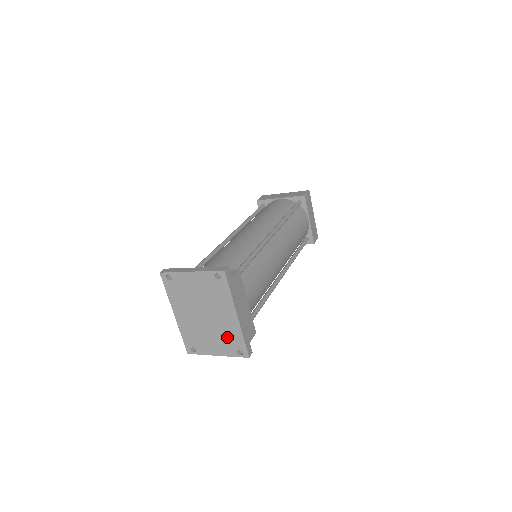
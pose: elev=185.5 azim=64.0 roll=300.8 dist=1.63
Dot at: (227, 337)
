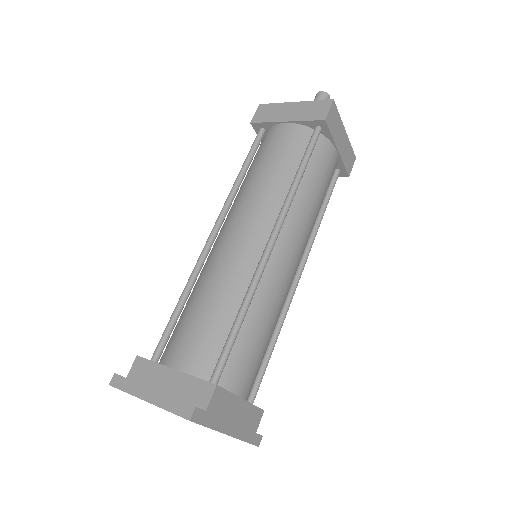
Dot at: occluded
